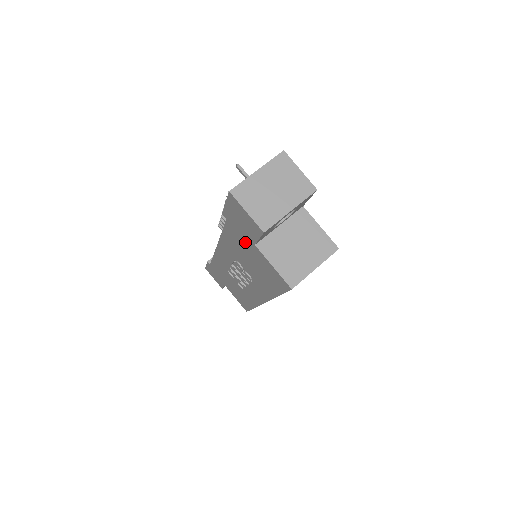
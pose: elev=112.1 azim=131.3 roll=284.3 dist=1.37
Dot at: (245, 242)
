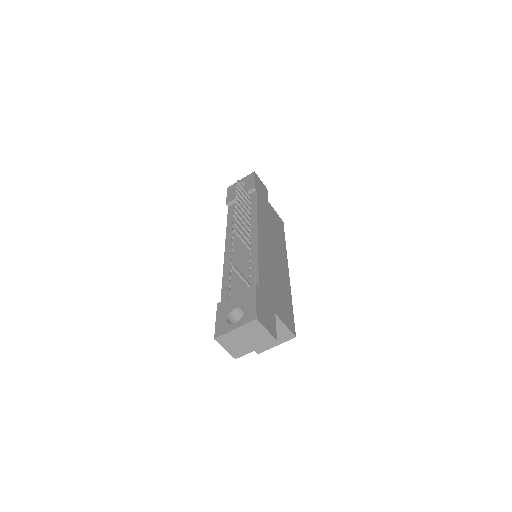
Dot at: occluded
